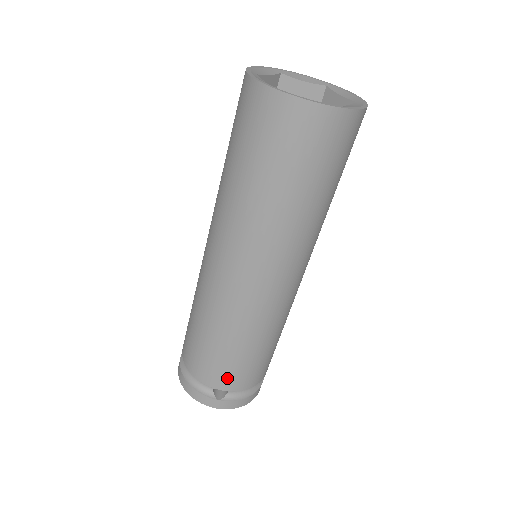
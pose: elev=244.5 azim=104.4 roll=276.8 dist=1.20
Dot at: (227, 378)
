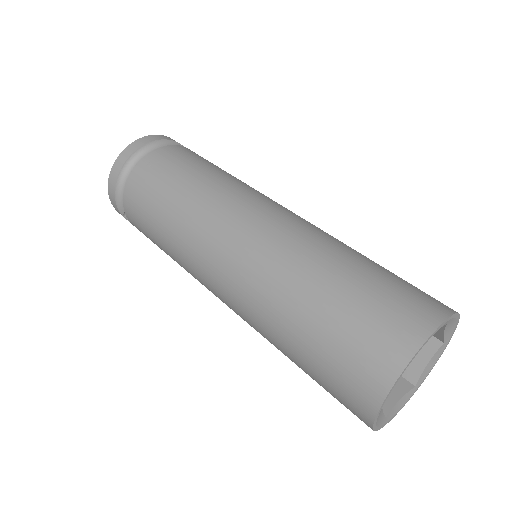
Dot at: occluded
